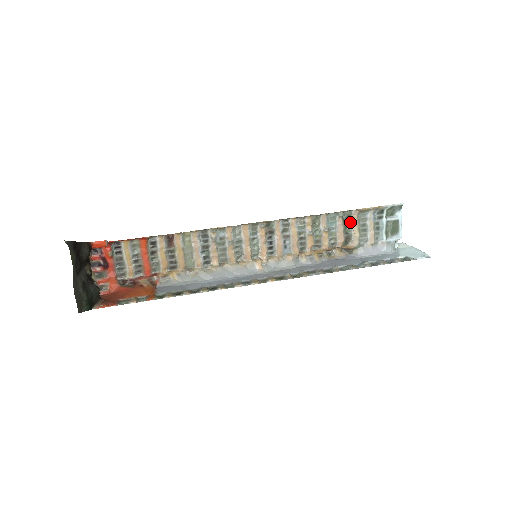
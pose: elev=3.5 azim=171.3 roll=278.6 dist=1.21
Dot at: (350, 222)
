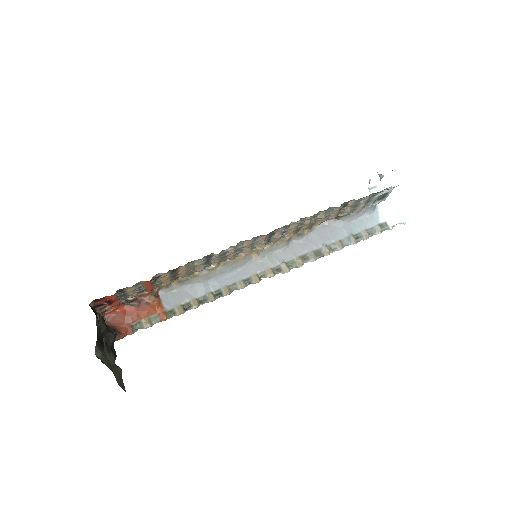
Dot at: (346, 206)
